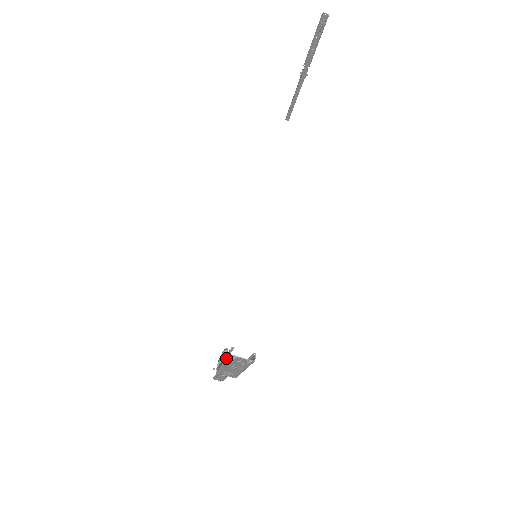
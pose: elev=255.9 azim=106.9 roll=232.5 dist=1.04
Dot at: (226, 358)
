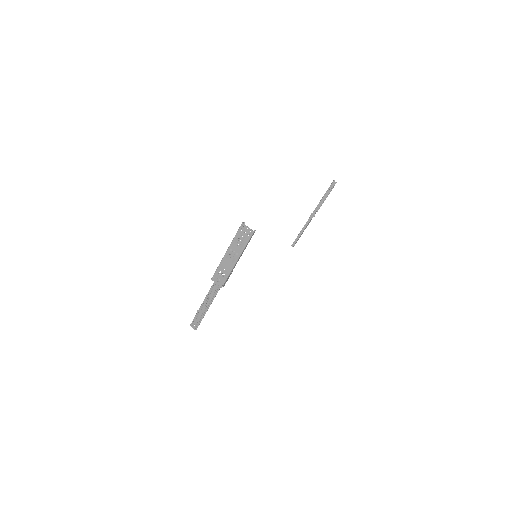
Dot at: (236, 233)
